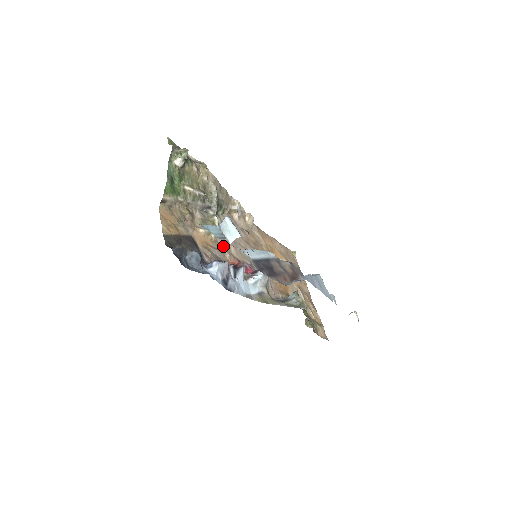
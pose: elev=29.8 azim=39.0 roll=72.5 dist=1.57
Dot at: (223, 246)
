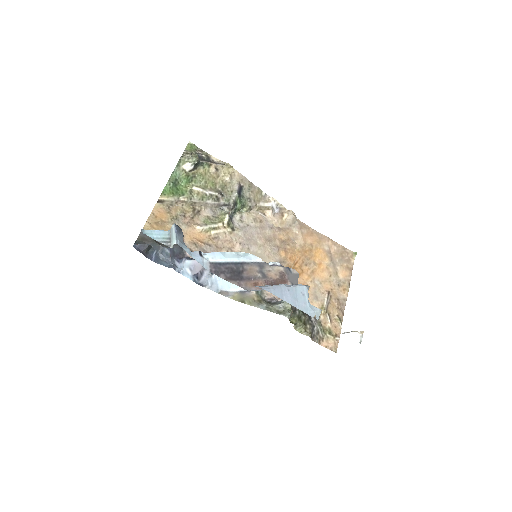
Dot at: (224, 243)
